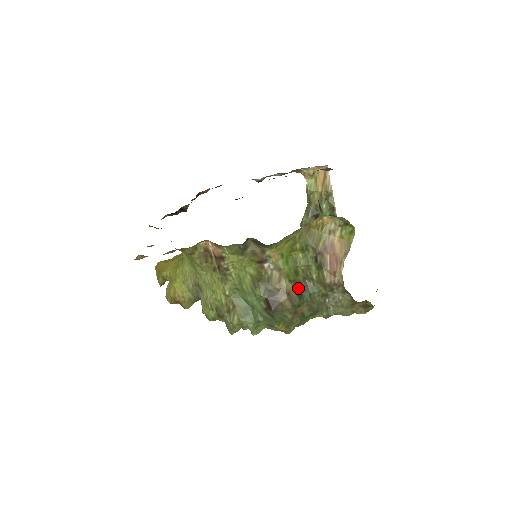
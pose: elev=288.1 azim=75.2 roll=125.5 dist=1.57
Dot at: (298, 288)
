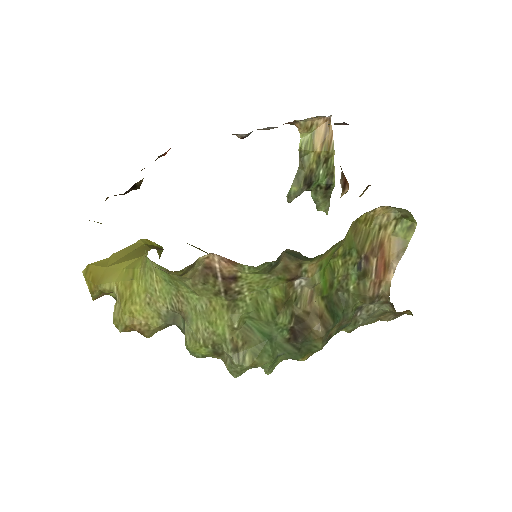
Dot at: (331, 305)
